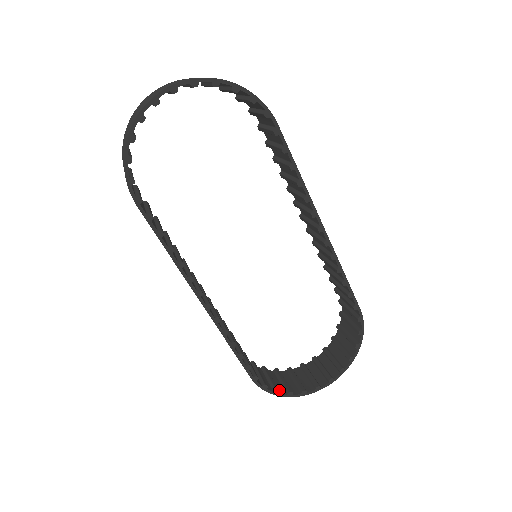
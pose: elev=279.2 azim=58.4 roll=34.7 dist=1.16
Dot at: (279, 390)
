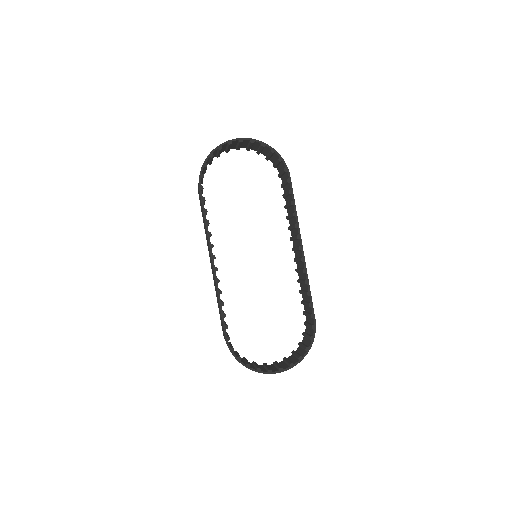
Dot at: (241, 361)
